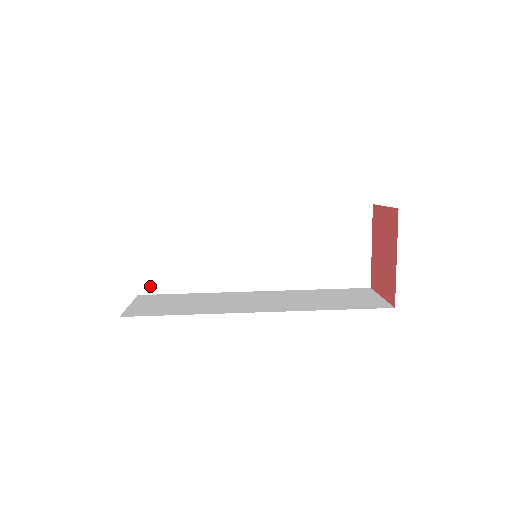
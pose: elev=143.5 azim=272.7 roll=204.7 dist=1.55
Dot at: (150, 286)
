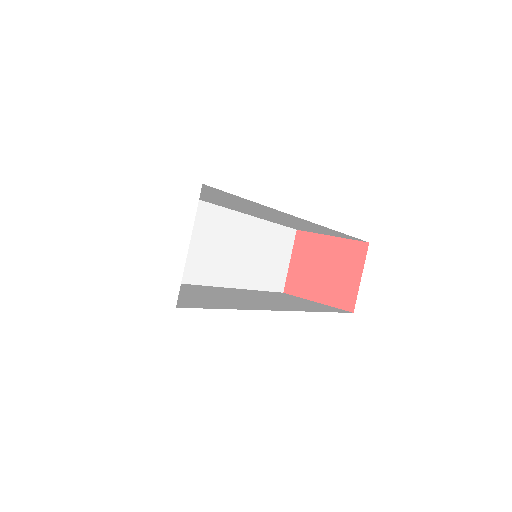
Dot at: (182, 305)
